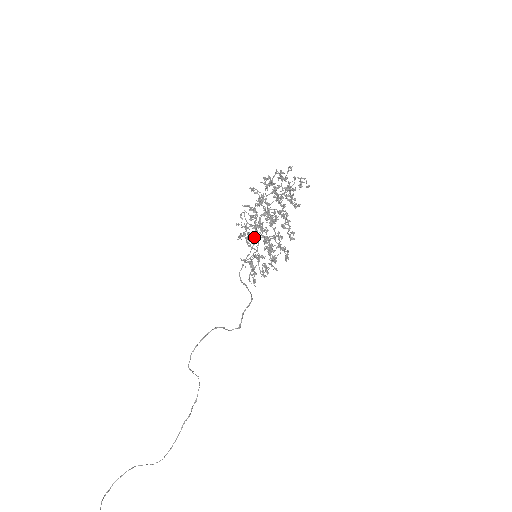
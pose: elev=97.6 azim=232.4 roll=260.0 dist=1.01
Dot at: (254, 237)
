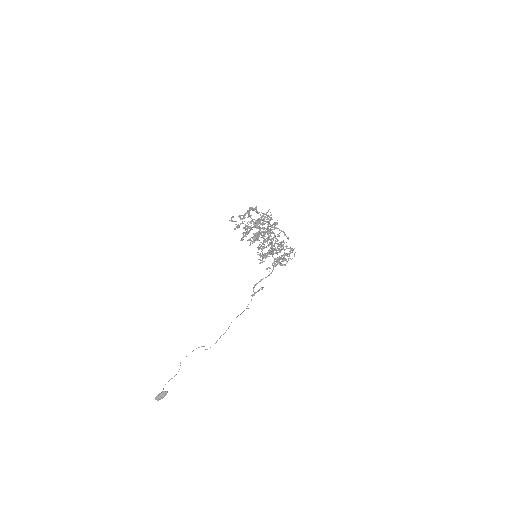
Dot at: occluded
